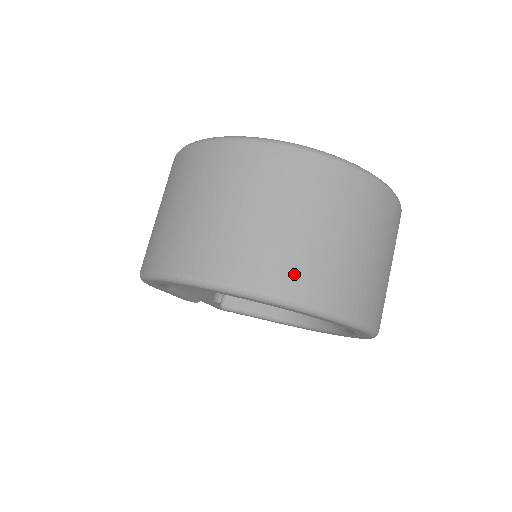
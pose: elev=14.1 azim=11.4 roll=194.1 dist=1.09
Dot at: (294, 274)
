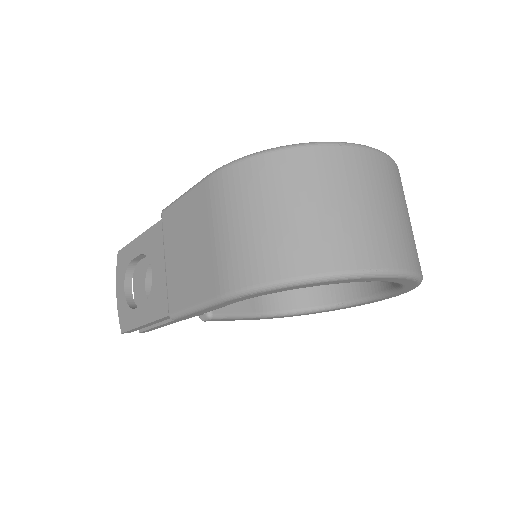
Dot at: (417, 255)
